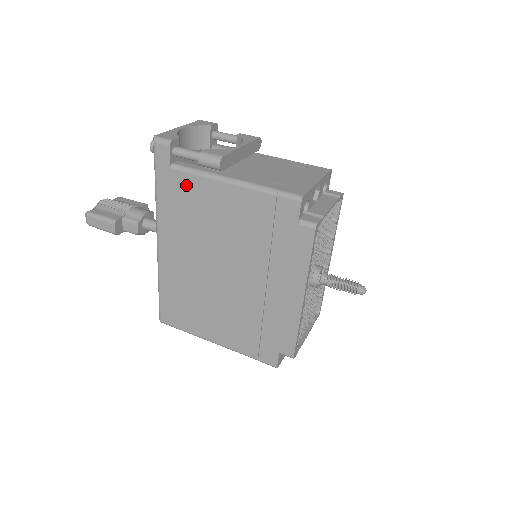
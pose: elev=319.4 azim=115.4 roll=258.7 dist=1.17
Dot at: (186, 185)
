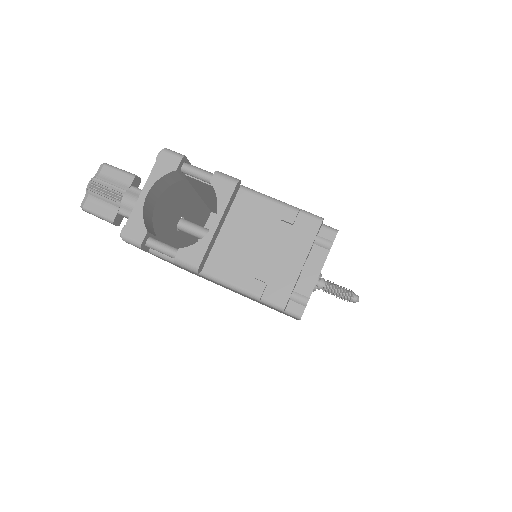
Dot at: (170, 262)
